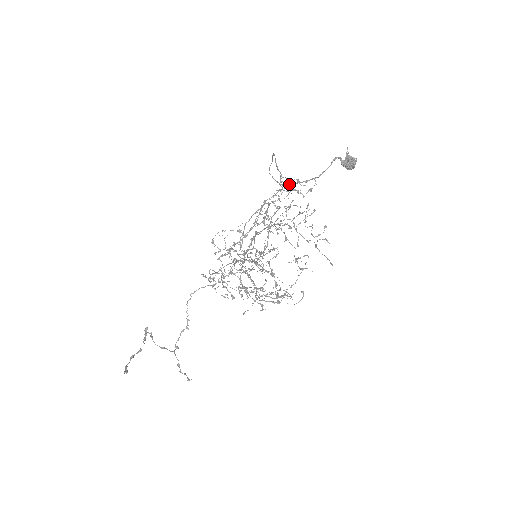
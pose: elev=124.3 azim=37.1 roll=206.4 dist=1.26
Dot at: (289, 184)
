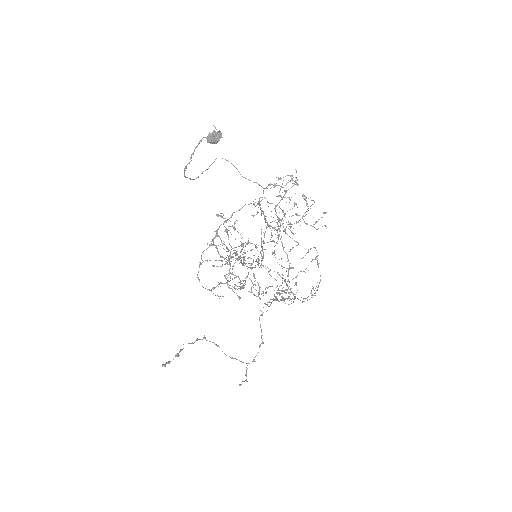
Dot at: (184, 176)
